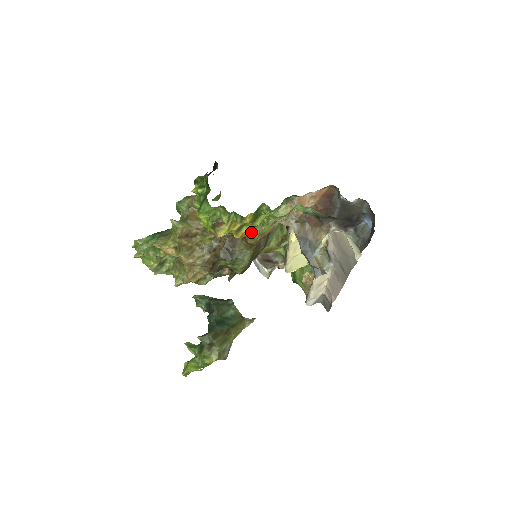
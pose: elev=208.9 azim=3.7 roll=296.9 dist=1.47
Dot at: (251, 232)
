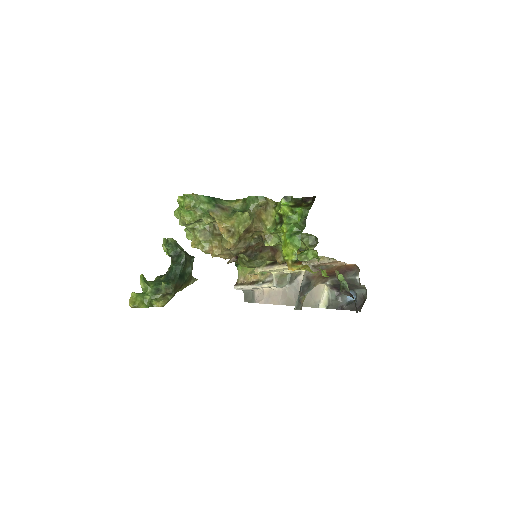
Dot at: occluded
